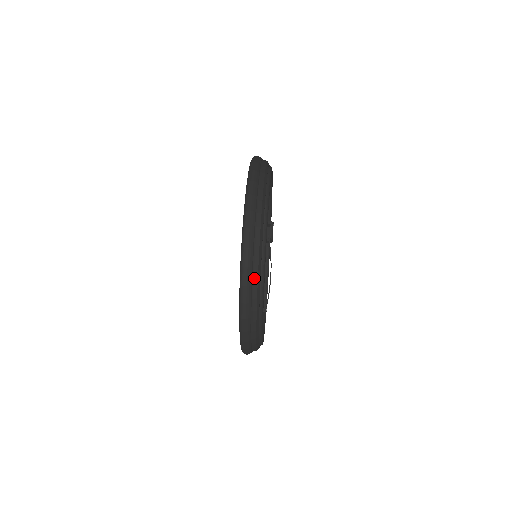
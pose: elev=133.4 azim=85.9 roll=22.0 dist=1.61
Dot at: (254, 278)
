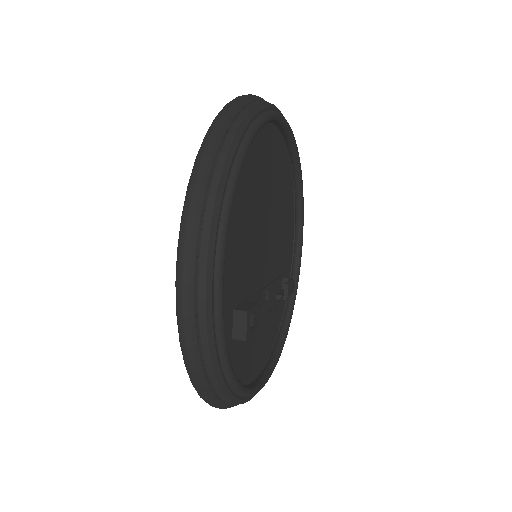
Dot at: (239, 116)
